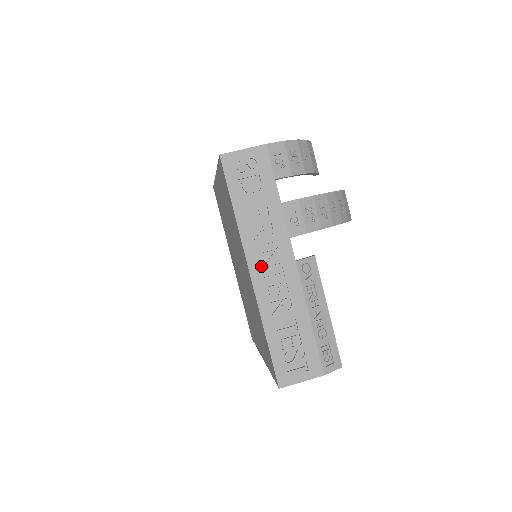
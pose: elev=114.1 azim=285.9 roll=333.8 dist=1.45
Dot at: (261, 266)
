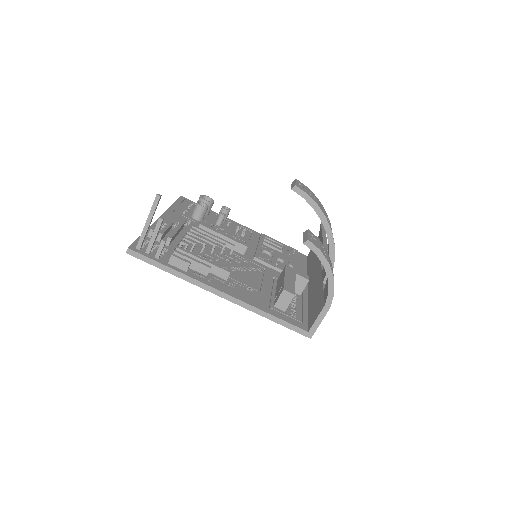
Dot at: occluded
